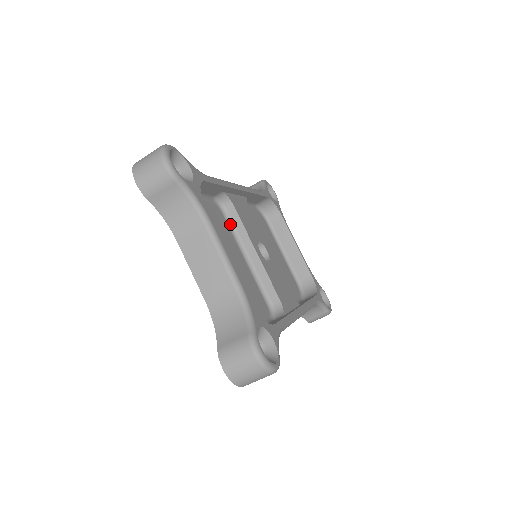
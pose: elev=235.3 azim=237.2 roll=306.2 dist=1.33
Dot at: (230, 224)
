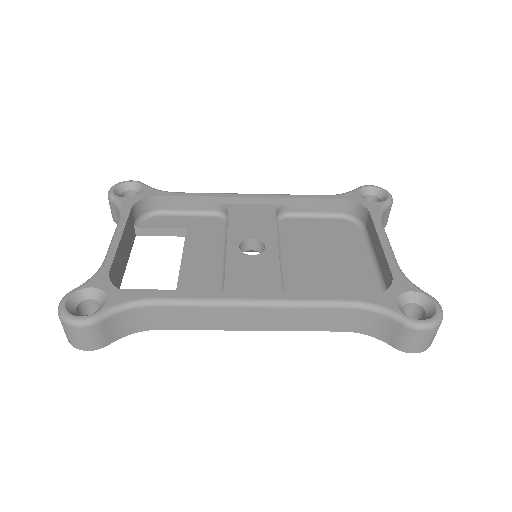
Dot at: (226, 231)
